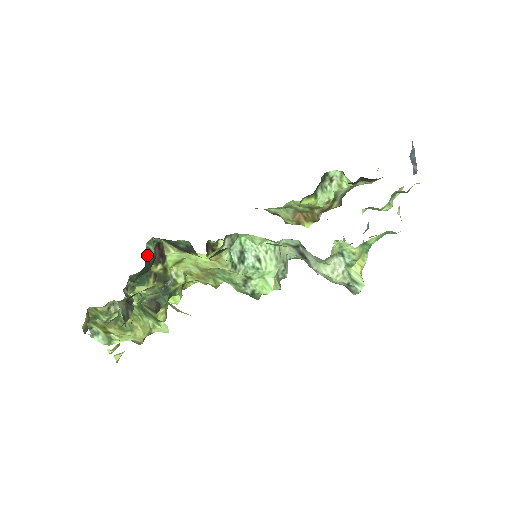
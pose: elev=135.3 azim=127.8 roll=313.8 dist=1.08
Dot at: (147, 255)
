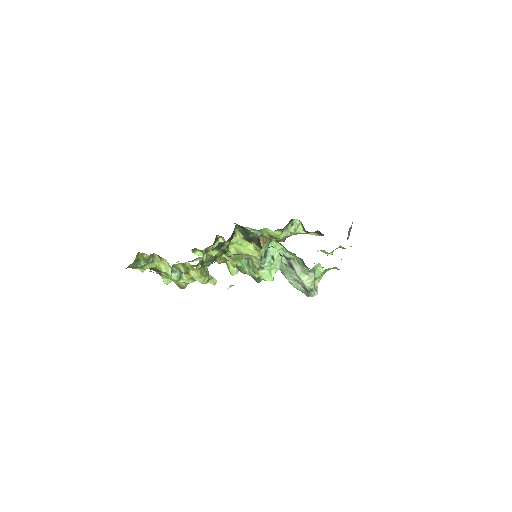
Dot at: (234, 234)
